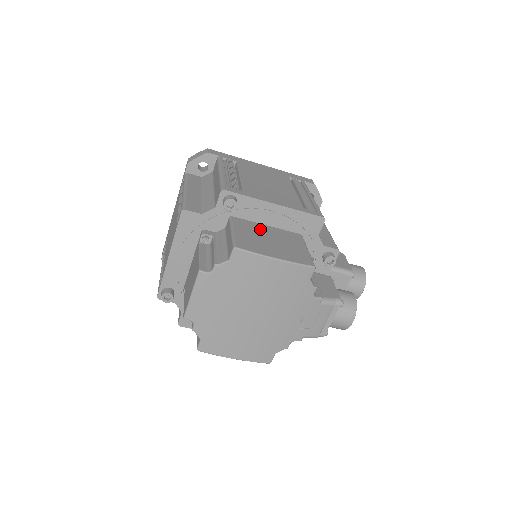
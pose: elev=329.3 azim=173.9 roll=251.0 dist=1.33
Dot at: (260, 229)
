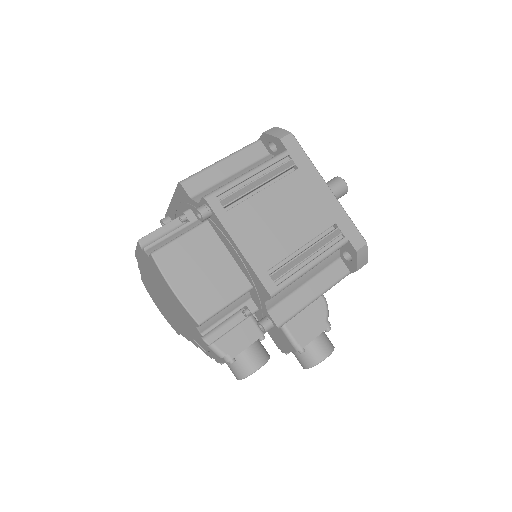
Dot at: (213, 252)
